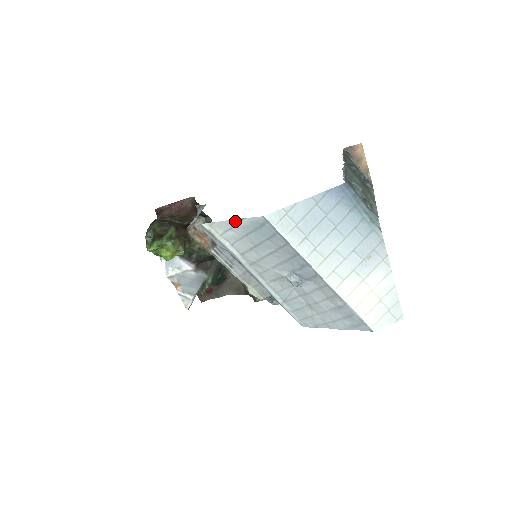
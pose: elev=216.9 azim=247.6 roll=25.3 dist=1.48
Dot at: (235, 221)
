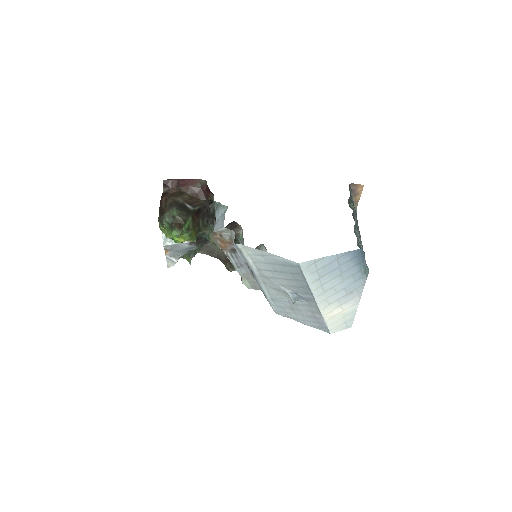
Dot at: (270, 254)
